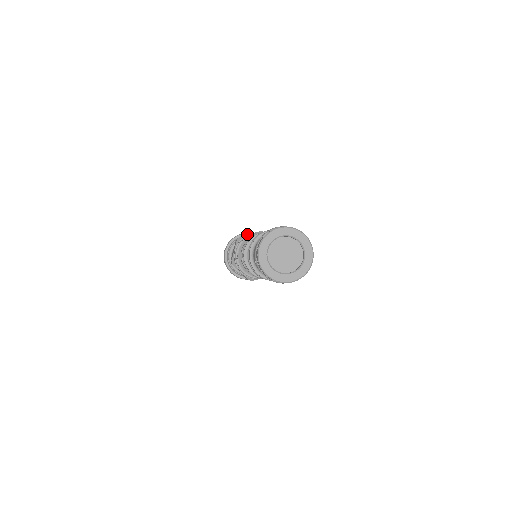
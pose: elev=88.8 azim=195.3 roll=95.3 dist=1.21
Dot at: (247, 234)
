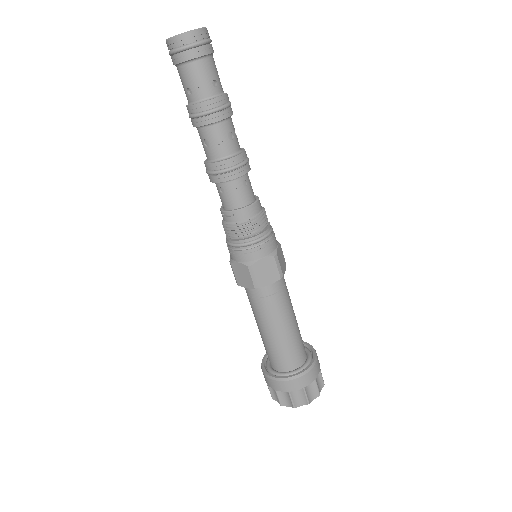
Dot at: (309, 344)
